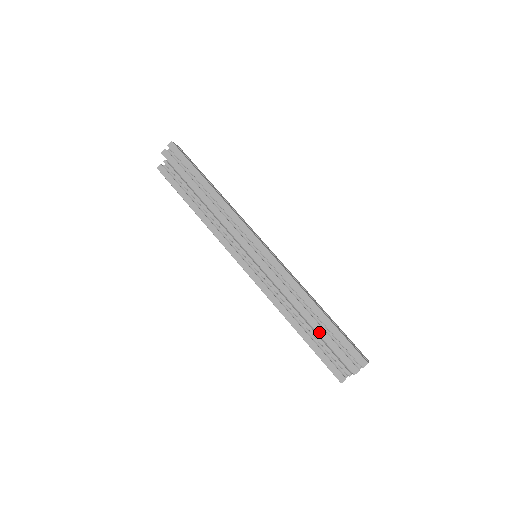
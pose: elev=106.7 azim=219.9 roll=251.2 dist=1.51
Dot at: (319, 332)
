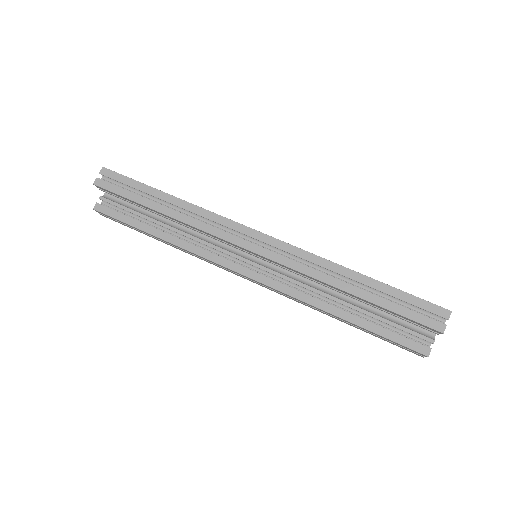
Dot at: (376, 302)
